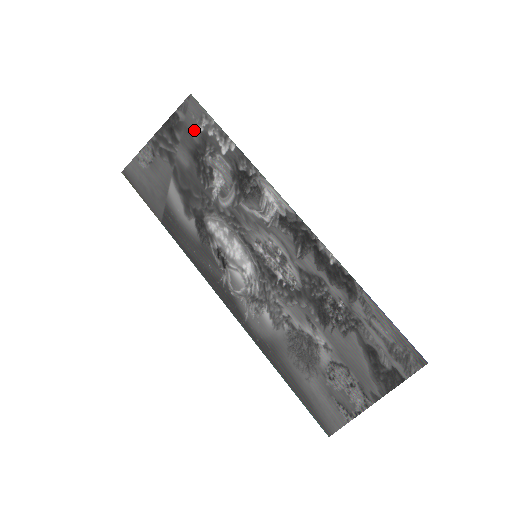
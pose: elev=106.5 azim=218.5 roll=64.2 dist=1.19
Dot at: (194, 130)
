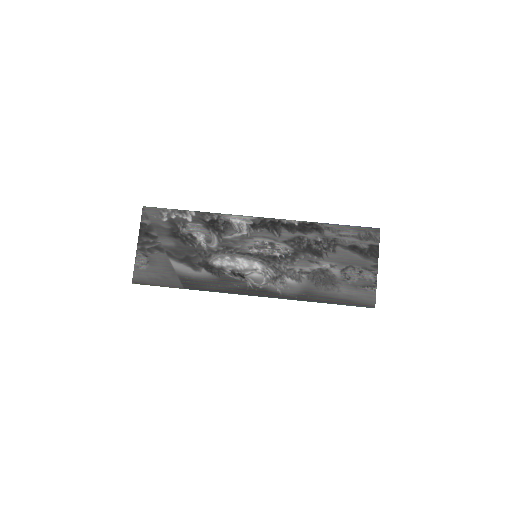
Dot at: (162, 223)
